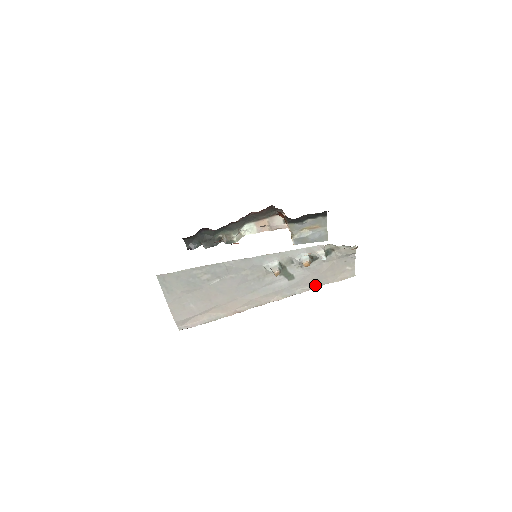
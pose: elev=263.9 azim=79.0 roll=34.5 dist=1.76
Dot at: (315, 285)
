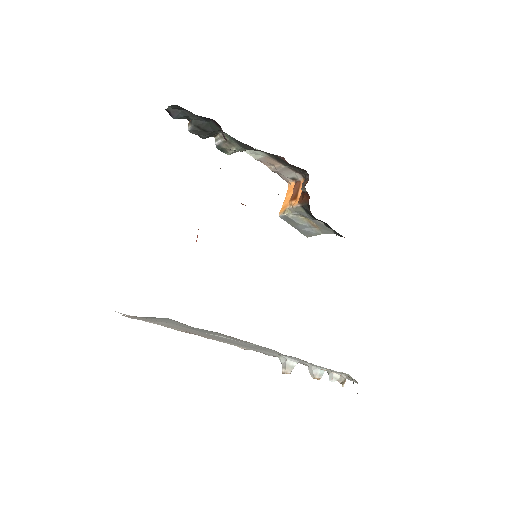
Dot at: occluded
